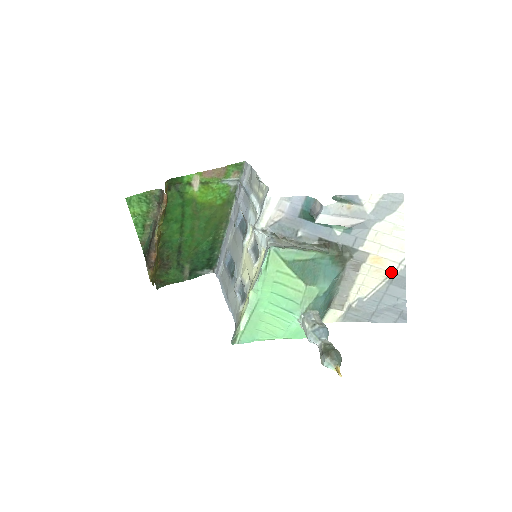
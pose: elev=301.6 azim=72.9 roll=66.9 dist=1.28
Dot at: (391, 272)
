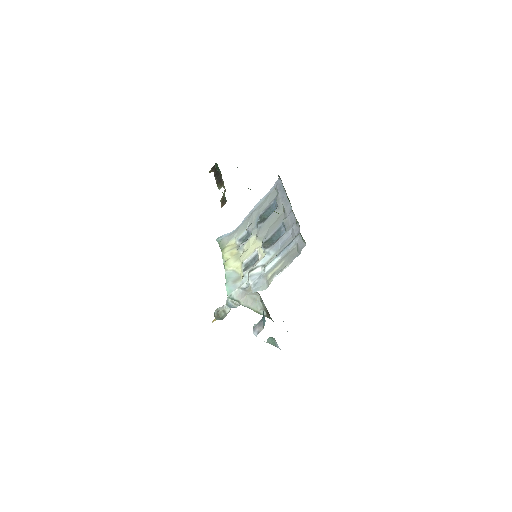
Dot at: occluded
